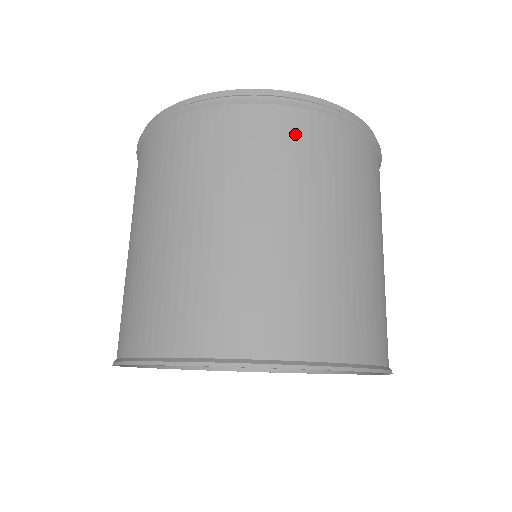
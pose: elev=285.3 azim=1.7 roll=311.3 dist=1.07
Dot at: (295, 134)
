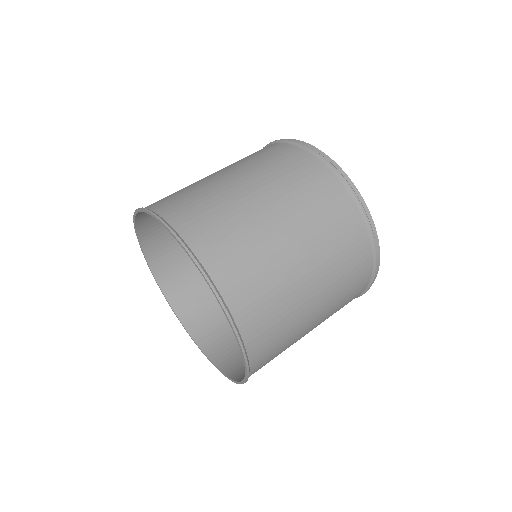
Dot at: (345, 221)
